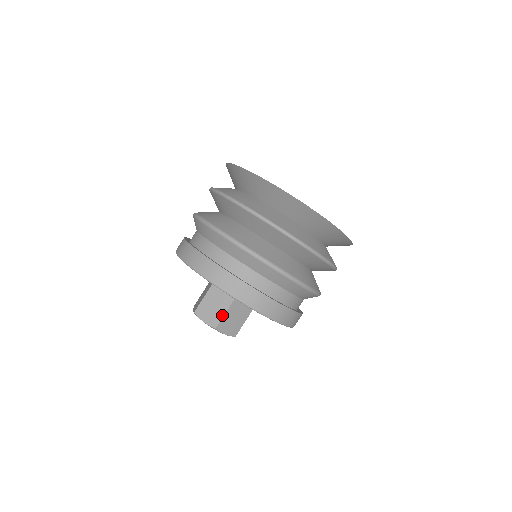
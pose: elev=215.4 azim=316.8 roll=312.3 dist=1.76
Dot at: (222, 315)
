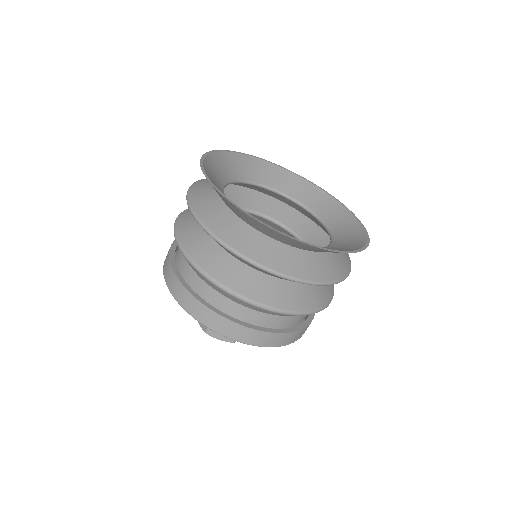
Dot at: occluded
